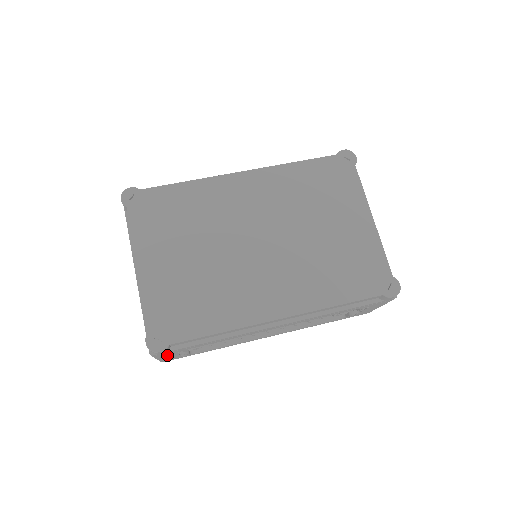
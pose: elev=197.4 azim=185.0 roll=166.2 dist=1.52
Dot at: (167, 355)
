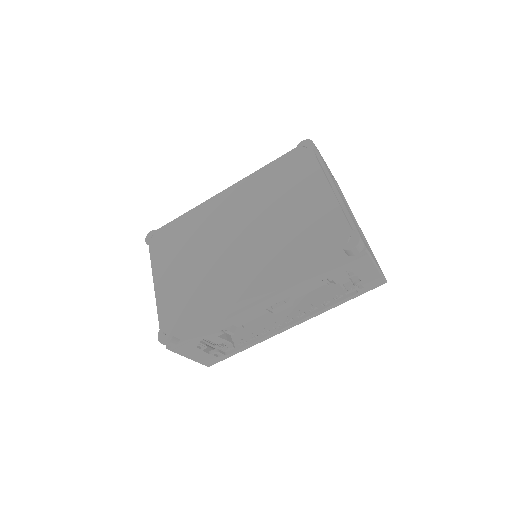
Dot at: (190, 351)
